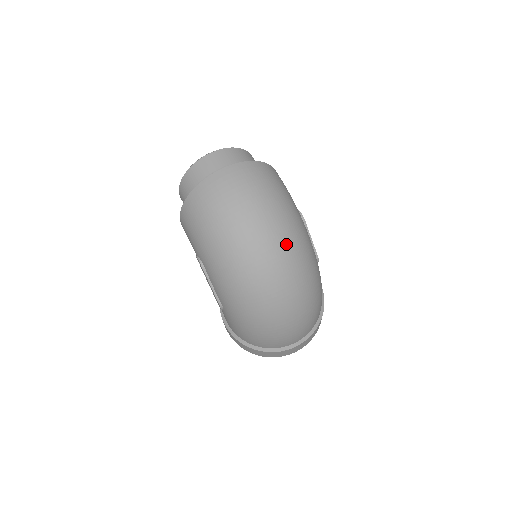
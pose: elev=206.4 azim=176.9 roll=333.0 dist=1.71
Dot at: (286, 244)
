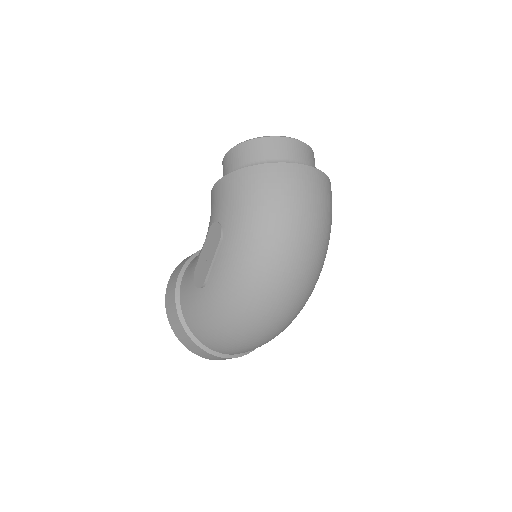
Dot at: (314, 272)
